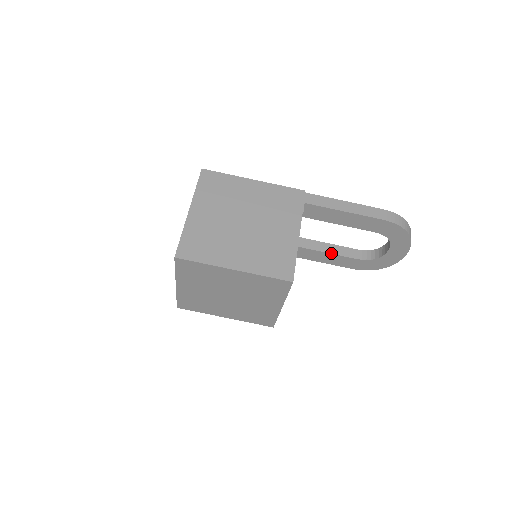
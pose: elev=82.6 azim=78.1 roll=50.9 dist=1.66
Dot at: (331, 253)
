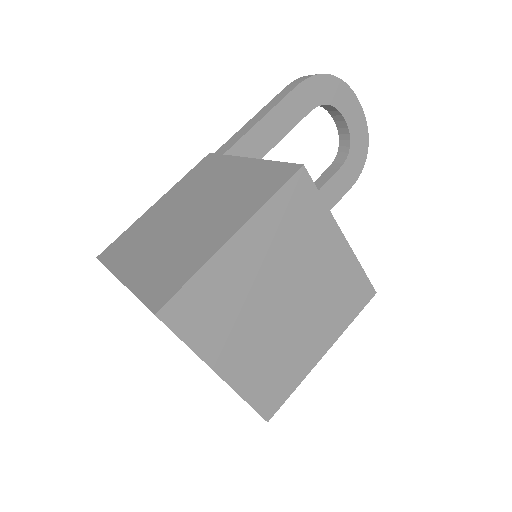
Dot at: occluded
